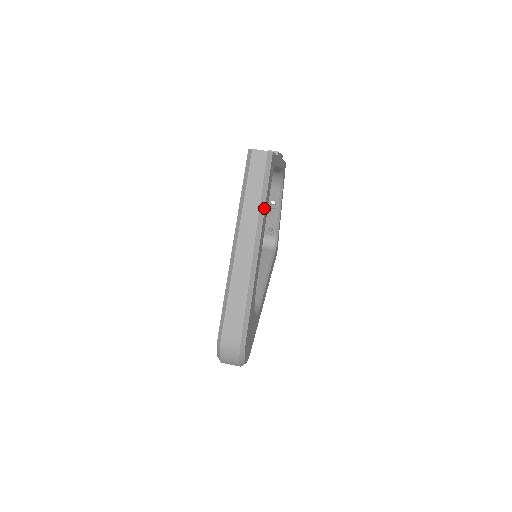
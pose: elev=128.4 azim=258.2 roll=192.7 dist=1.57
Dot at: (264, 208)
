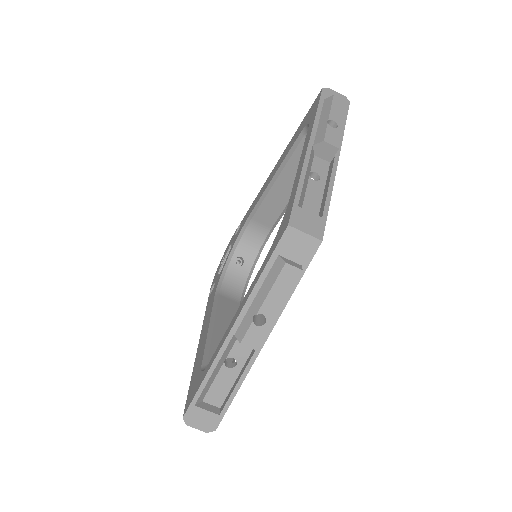
Dot at: occluded
